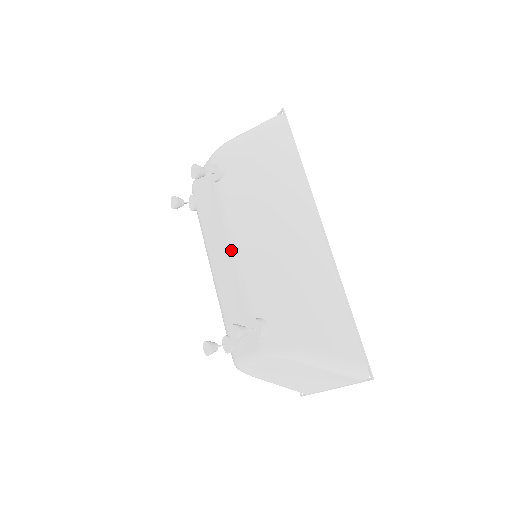
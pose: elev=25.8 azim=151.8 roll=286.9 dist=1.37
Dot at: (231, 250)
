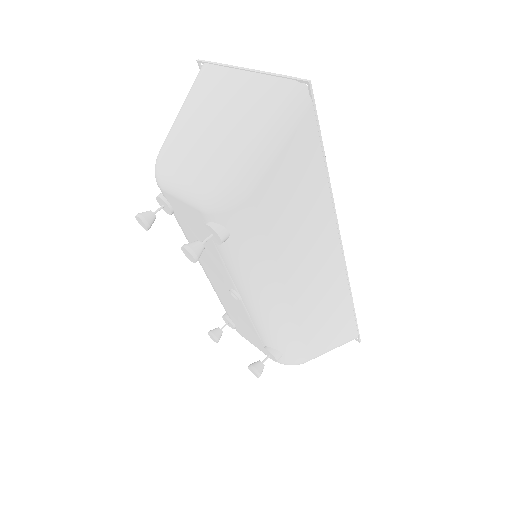
Dot at: (240, 299)
